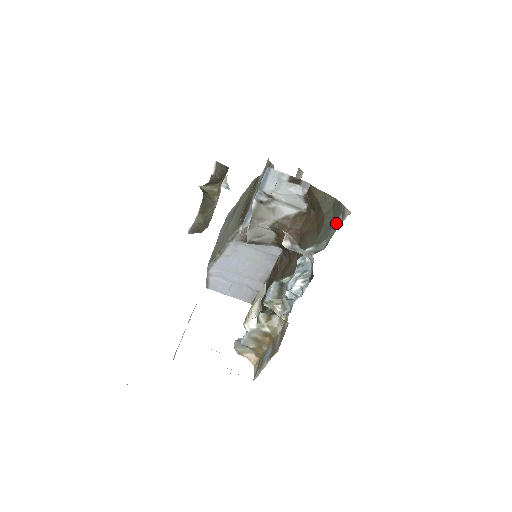
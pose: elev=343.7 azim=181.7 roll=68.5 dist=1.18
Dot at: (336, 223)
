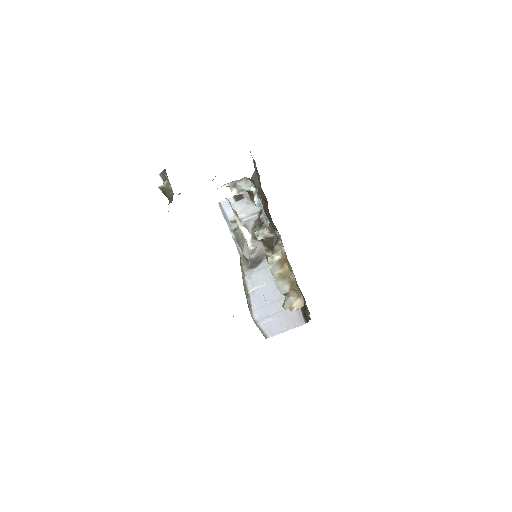
Dot at: (255, 167)
